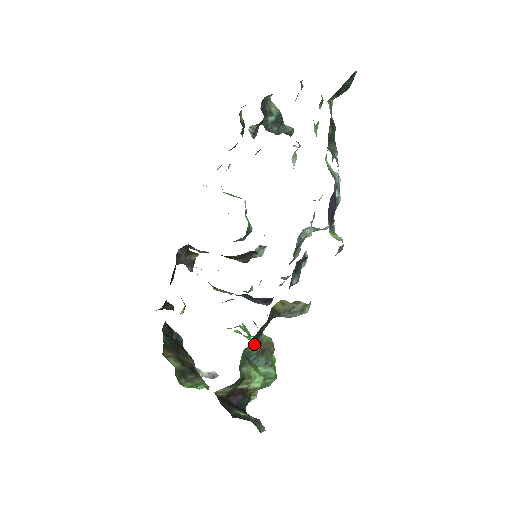
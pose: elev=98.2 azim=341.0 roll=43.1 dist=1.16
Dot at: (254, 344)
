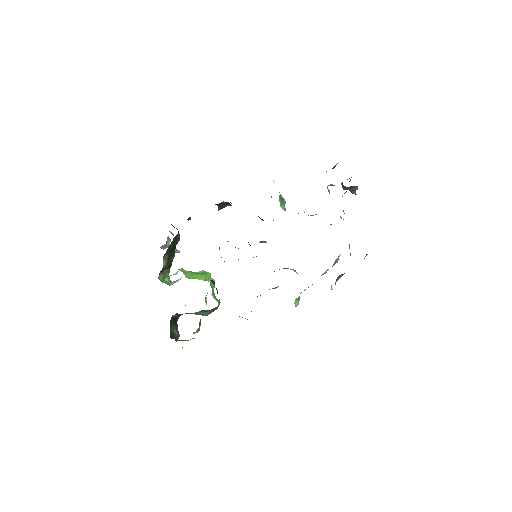
Dot at: occluded
